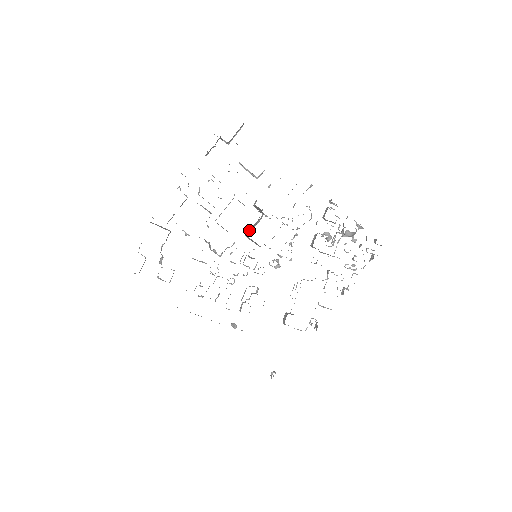
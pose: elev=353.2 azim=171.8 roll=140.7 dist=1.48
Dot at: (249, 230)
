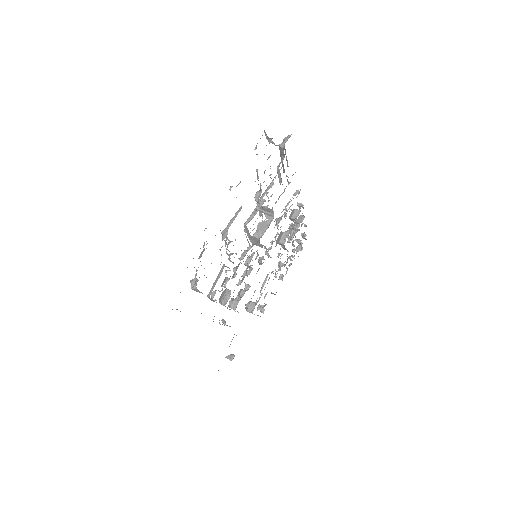
Dot at: (258, 231)
